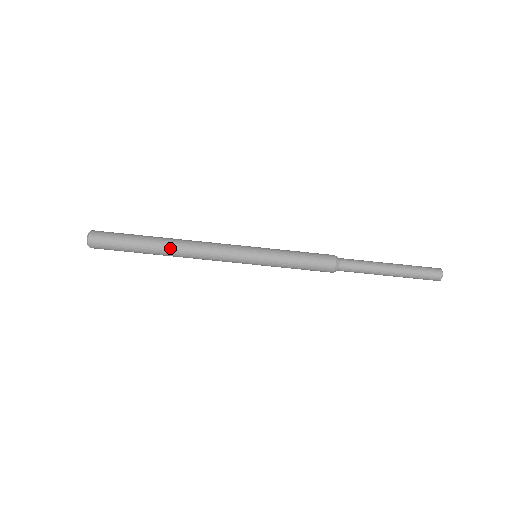
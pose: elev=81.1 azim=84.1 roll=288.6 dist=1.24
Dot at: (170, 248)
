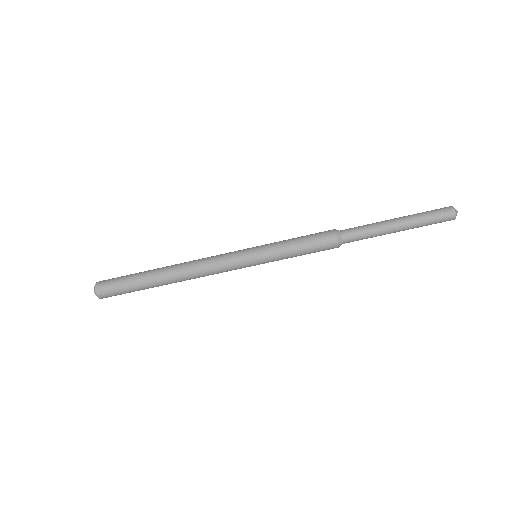
Dot at: (172, 278)
